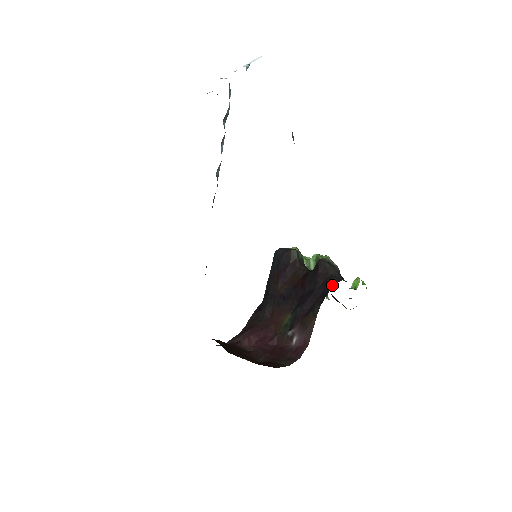
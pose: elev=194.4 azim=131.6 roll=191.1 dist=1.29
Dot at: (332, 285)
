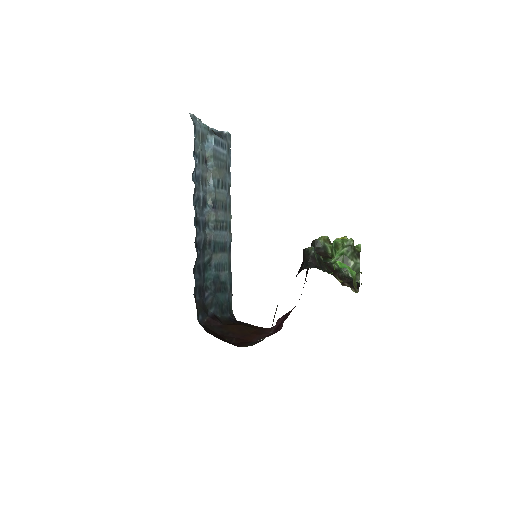
Dot at: occluded
